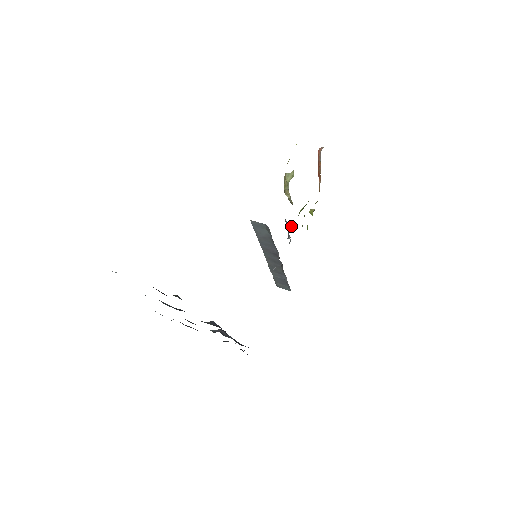
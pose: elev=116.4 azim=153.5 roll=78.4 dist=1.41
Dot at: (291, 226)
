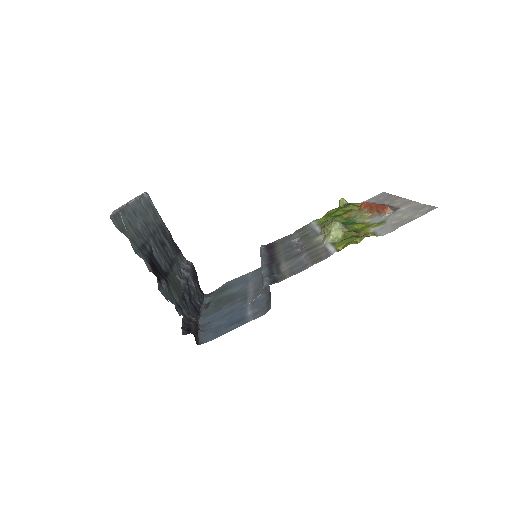
Dot at: occluded
